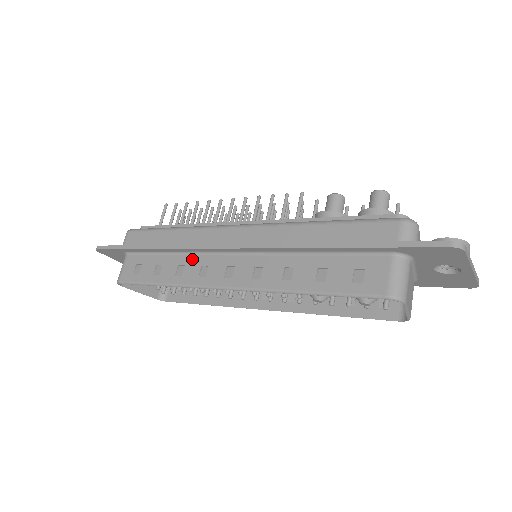
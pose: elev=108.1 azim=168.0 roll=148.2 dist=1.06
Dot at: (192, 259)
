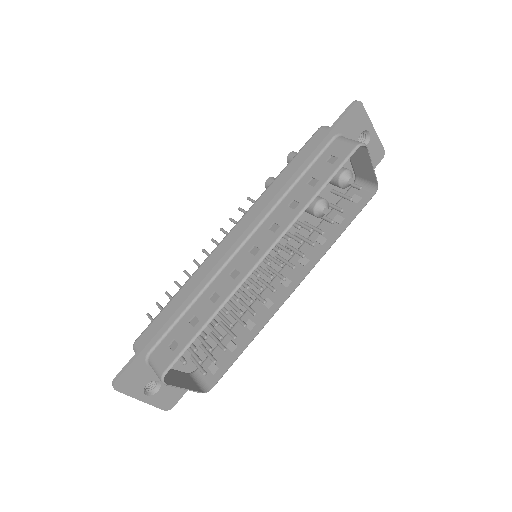
Dot at: (216, 282)
